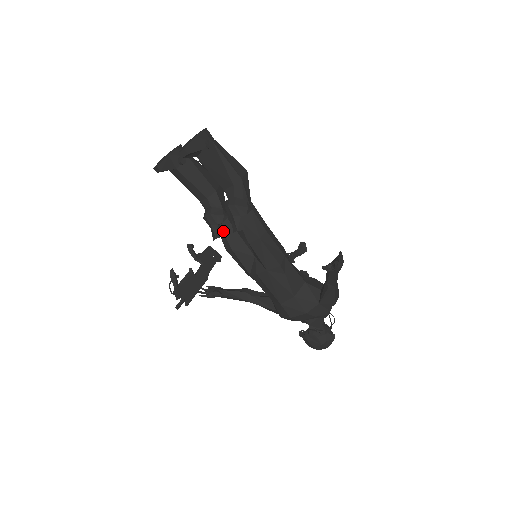
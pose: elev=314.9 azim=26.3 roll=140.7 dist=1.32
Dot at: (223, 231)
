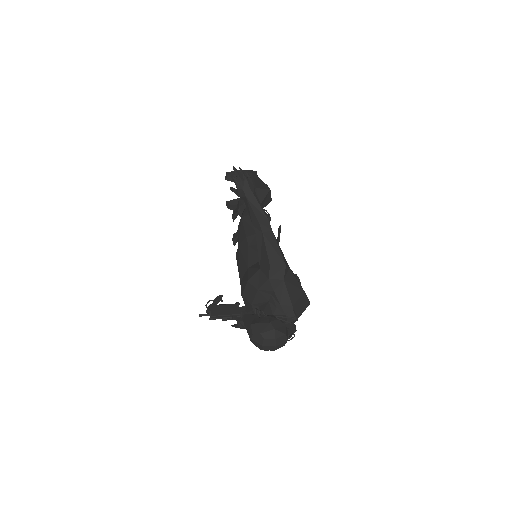
Dot at: occluded
